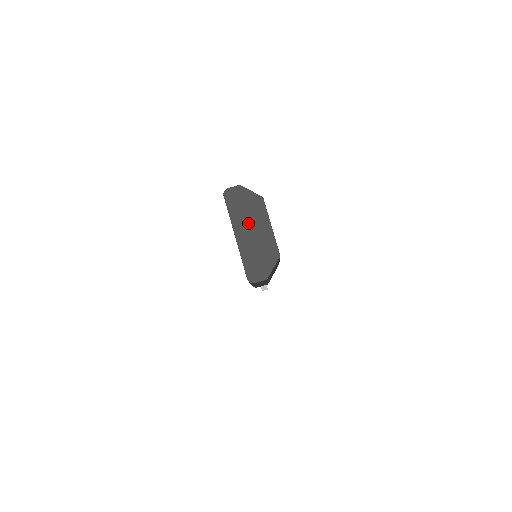
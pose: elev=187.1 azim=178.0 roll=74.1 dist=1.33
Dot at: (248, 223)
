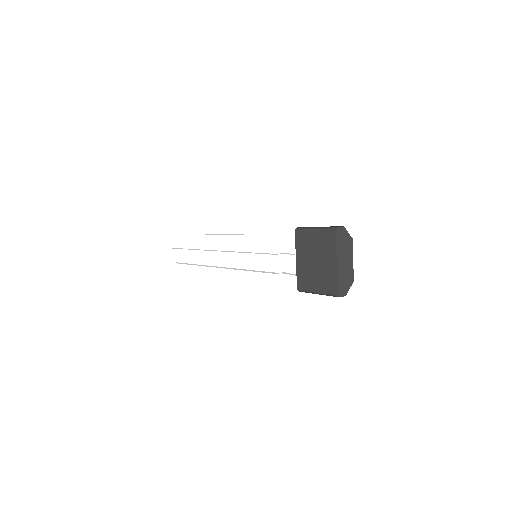
Dot at: (344, 255)
